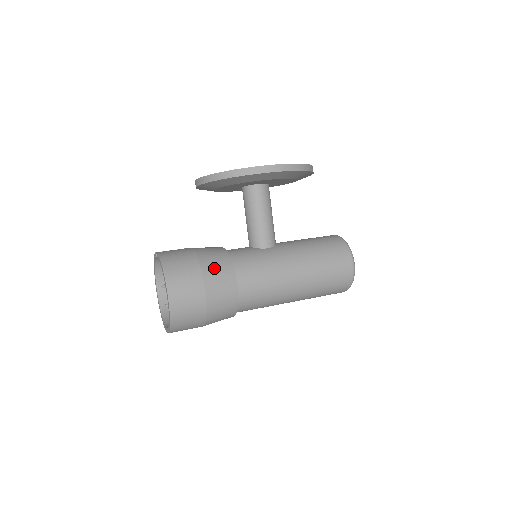
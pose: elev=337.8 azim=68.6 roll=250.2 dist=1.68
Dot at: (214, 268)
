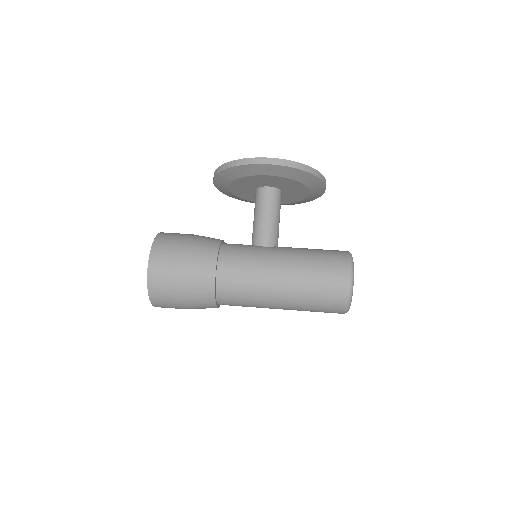
Dot at: (199, 248)
